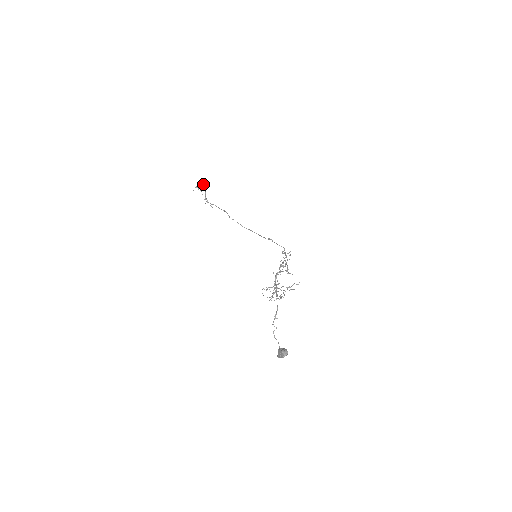
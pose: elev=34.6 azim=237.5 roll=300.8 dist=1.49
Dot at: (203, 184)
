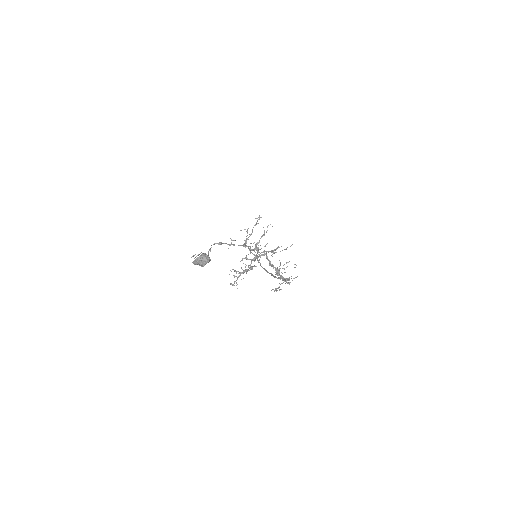
Dot at: (256, 223)
